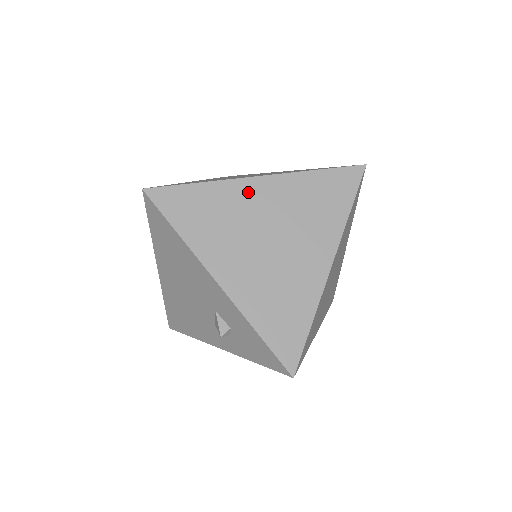
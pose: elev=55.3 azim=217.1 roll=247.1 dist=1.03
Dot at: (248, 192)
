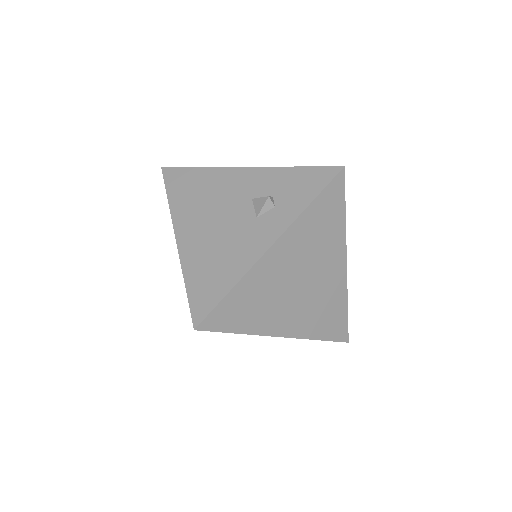
Dot at: occluded
